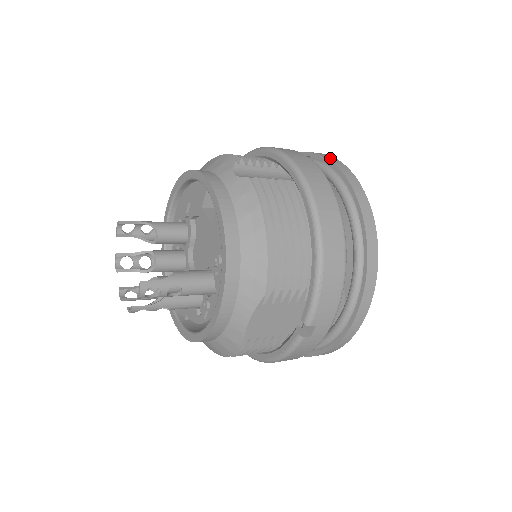
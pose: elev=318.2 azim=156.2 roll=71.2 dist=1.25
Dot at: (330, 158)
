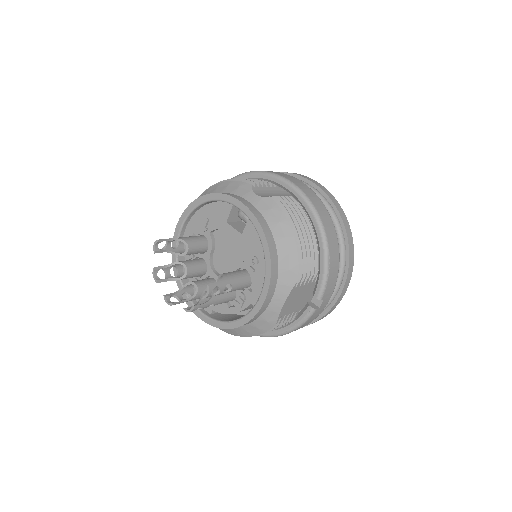
Dot at: (305, 177)
